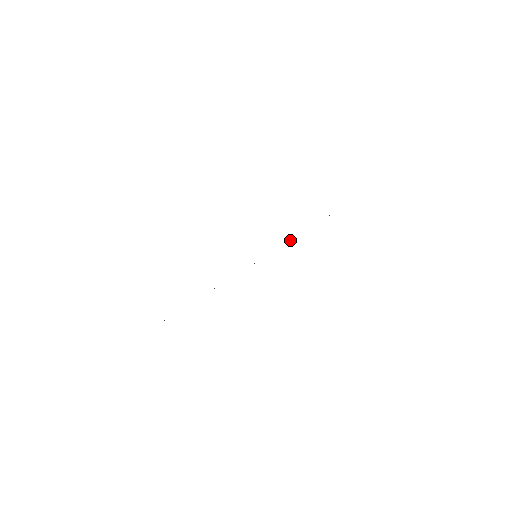
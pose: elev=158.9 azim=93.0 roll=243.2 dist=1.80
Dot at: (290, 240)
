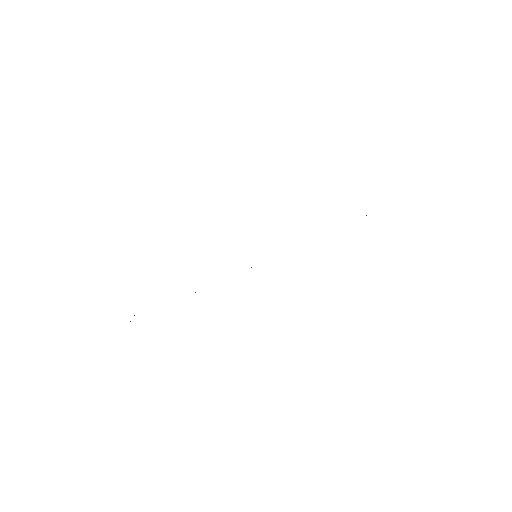
Dot at: occluded
